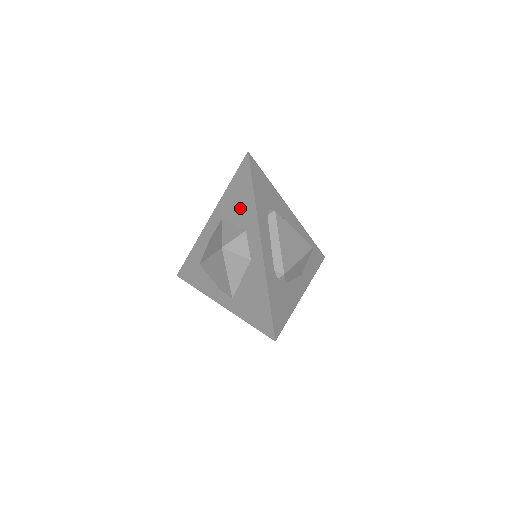
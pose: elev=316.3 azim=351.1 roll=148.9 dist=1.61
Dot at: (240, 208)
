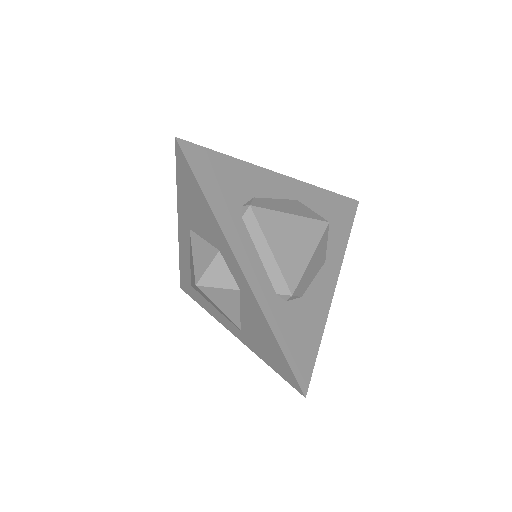
Dot at: (201, 219)
